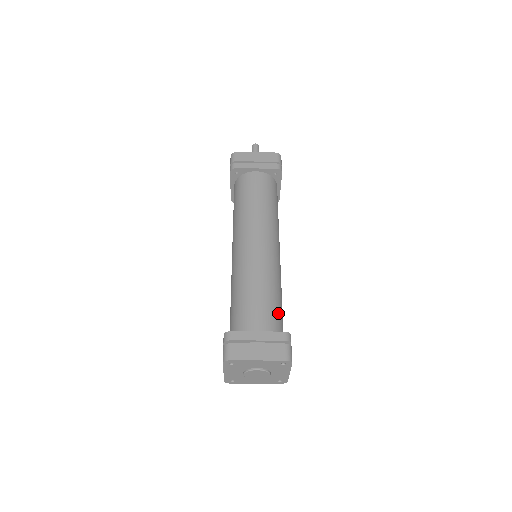
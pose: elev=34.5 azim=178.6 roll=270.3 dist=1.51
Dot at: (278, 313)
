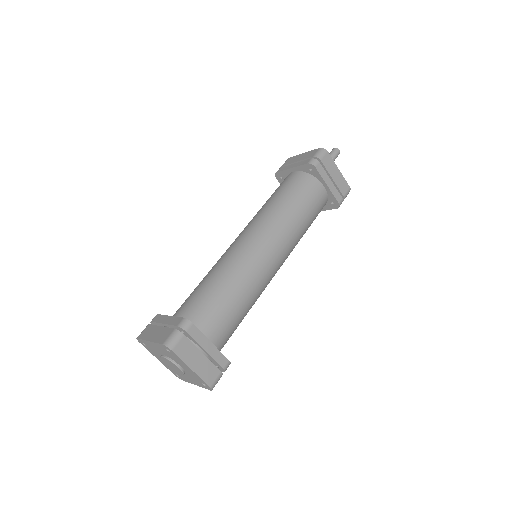
Dot at: (211, 305)
